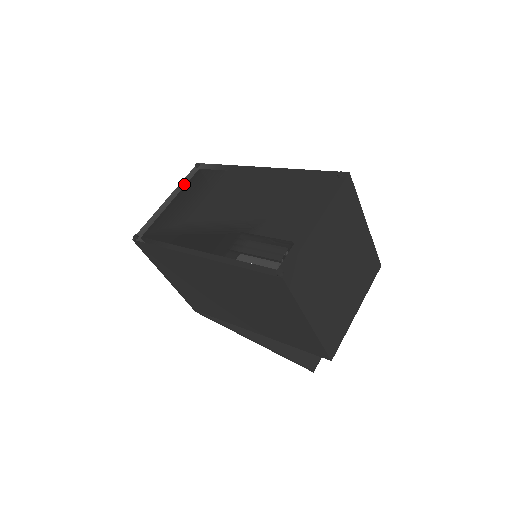
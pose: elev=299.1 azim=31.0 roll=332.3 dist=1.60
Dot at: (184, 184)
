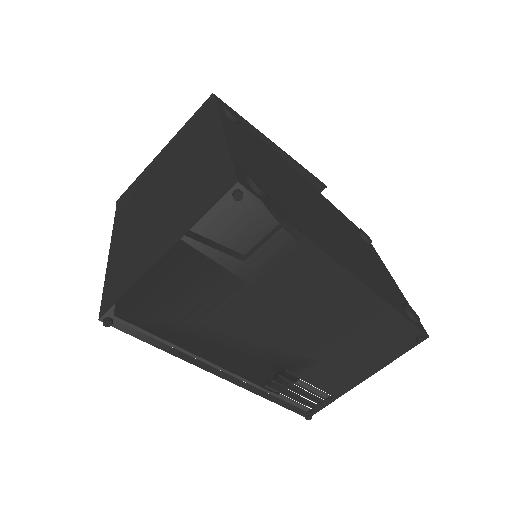
Dot at: (203, 236)
